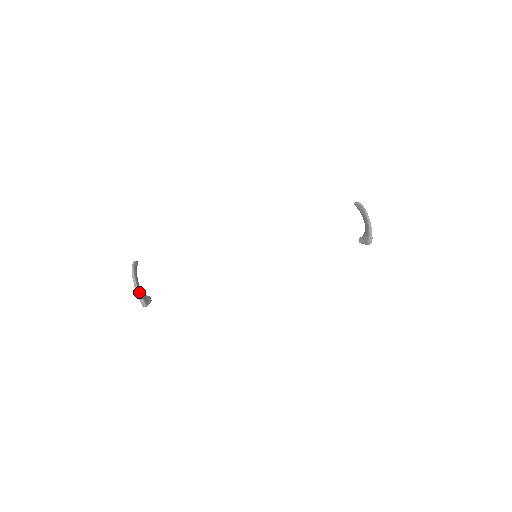
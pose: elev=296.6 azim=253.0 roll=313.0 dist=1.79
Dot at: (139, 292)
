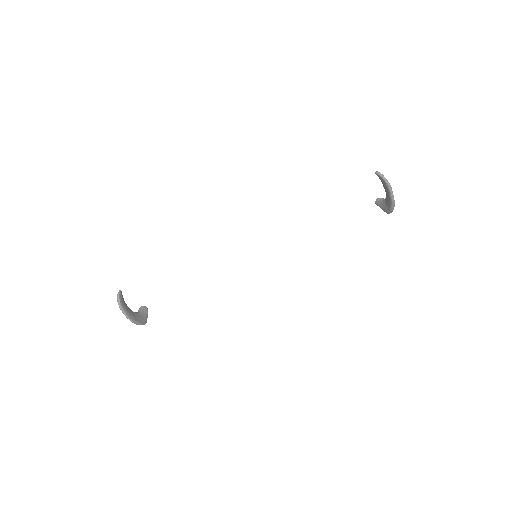
Dot at: (135, 322)
